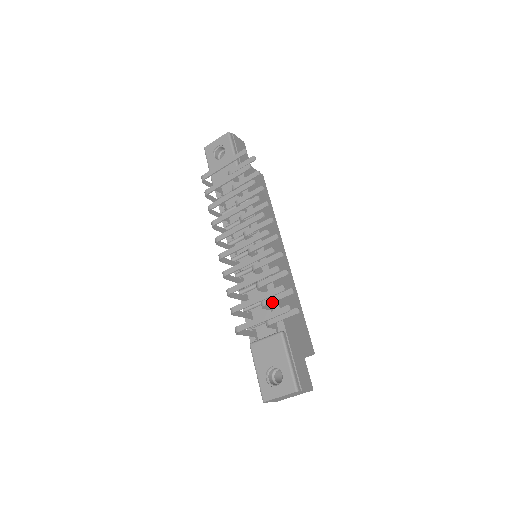
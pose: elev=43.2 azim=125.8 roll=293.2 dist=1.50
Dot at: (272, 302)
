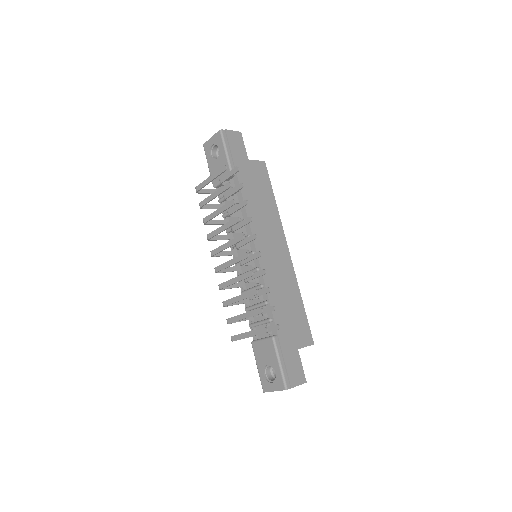
Dot at: occluded
